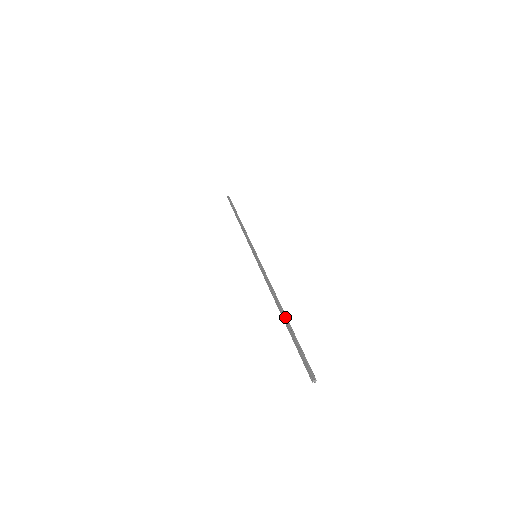
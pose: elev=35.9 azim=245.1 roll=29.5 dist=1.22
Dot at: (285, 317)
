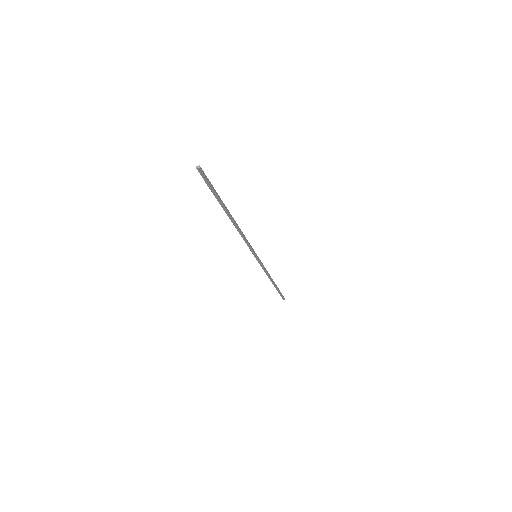
Dot at: (226, 210)
